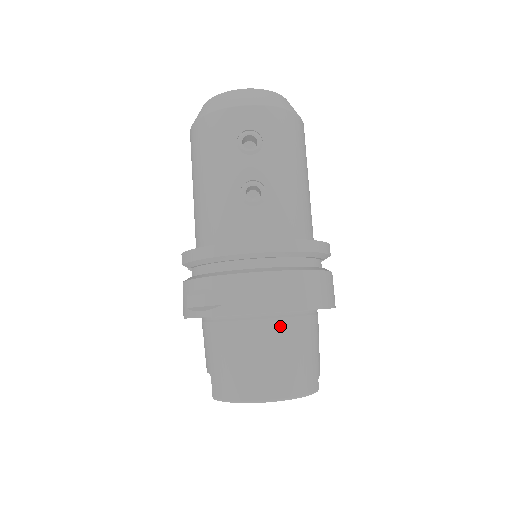
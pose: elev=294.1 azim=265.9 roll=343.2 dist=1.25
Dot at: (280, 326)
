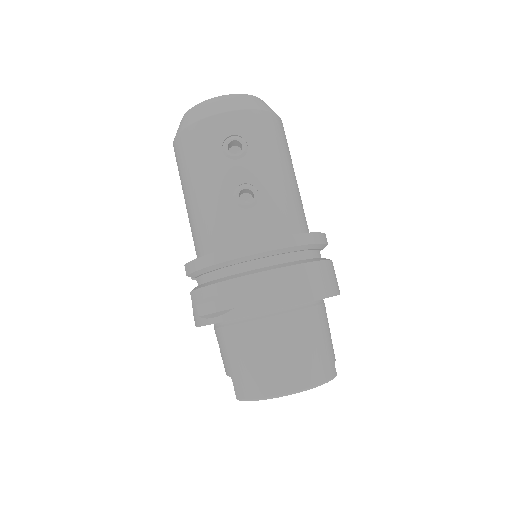
Dot at: (292, 320)
